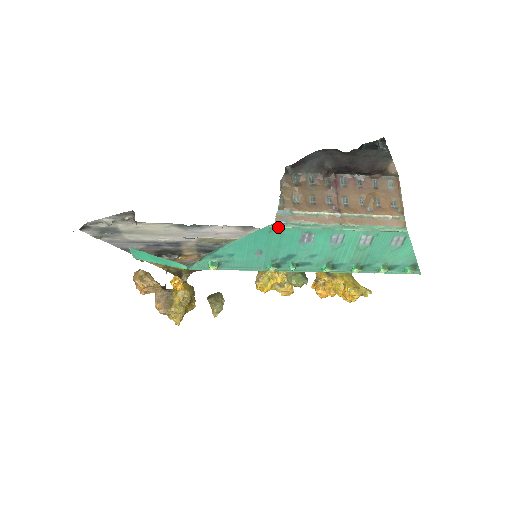
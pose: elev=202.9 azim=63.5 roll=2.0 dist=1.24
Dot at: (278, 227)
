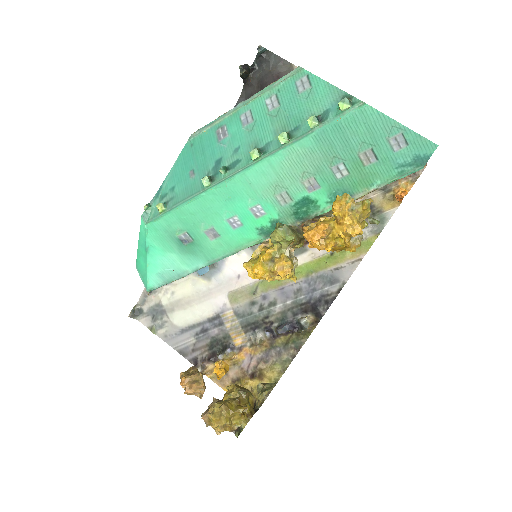
Dot at: (195, 137)
